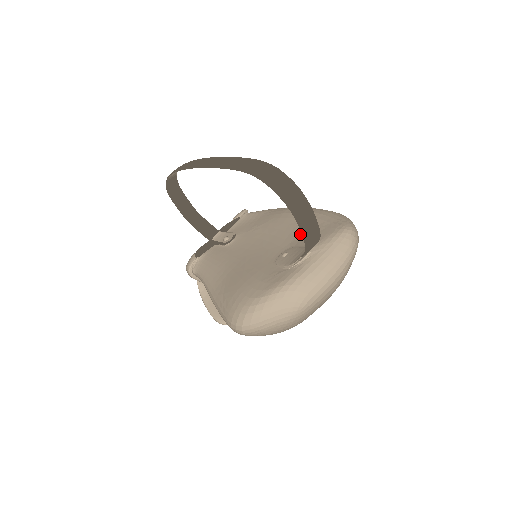
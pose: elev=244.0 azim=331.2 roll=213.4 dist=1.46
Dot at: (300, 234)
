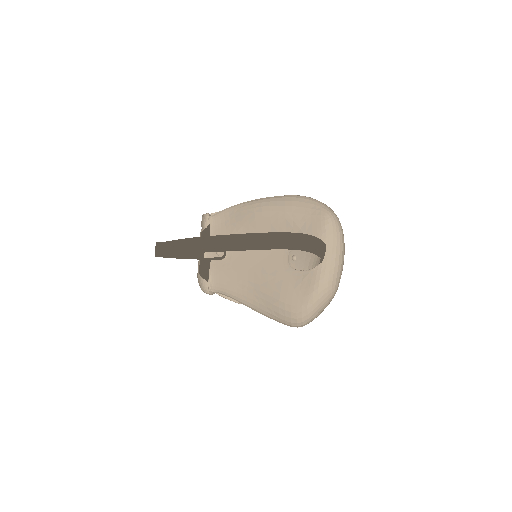
Dot at: occluded
